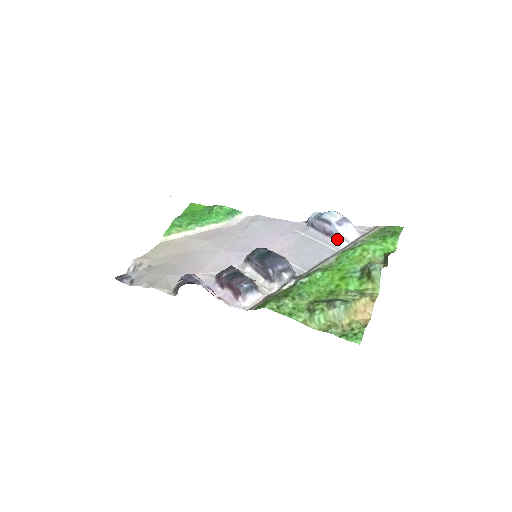
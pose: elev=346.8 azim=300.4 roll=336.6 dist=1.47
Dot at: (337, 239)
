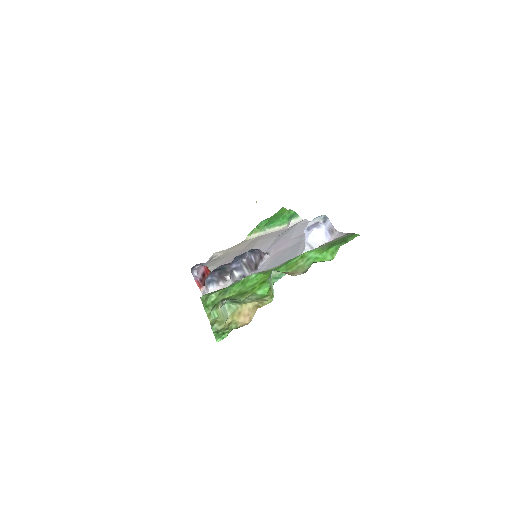
Dot at: occluded
